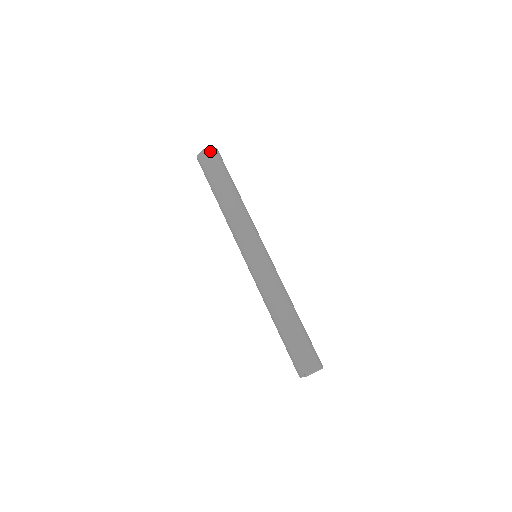
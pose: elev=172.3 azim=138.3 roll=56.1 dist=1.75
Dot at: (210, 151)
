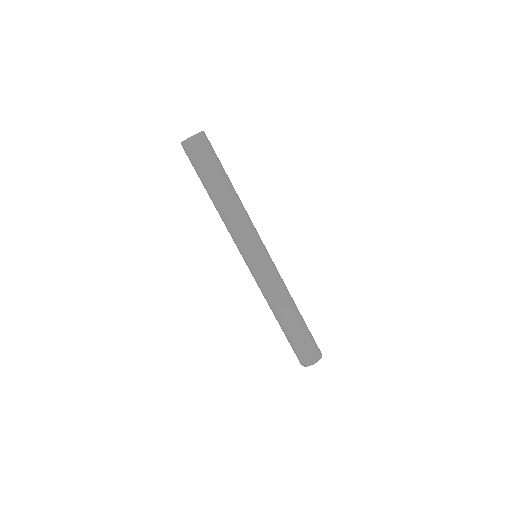
Dot at: (205, 136)
